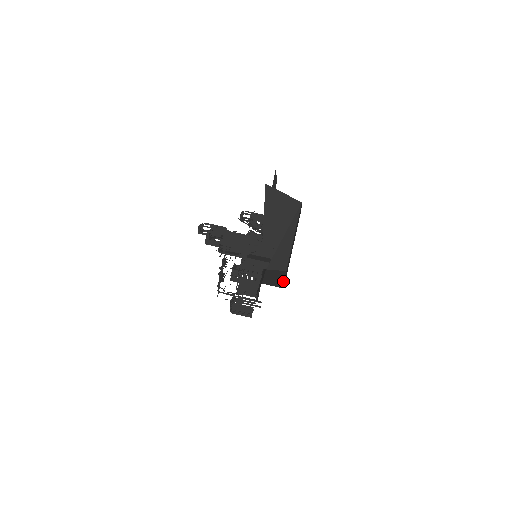
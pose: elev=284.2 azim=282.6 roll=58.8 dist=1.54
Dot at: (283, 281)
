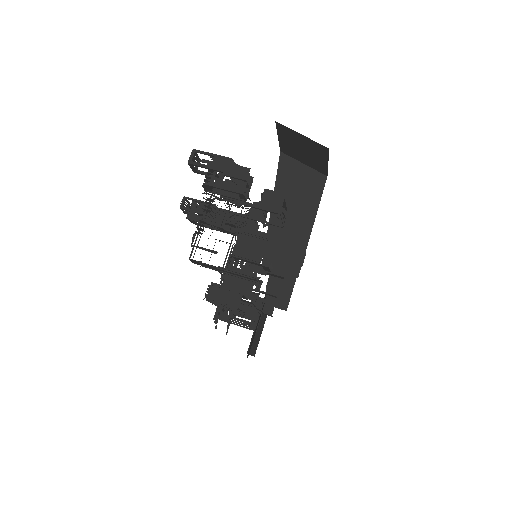
Dot at: occluded
